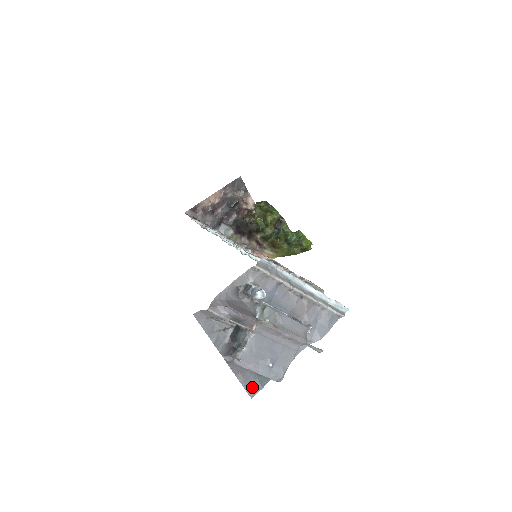
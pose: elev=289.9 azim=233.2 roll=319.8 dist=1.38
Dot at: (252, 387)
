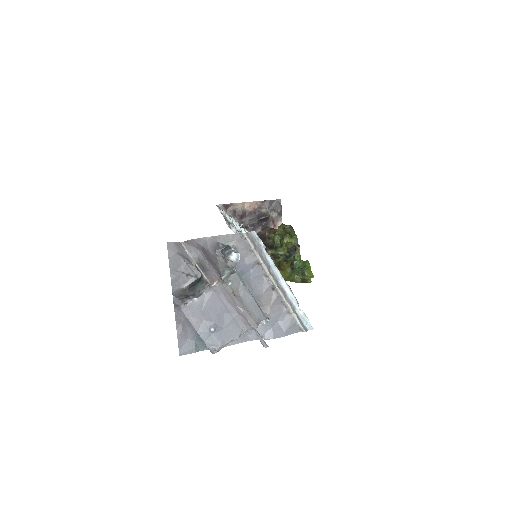
Dot at: (186, 345)
